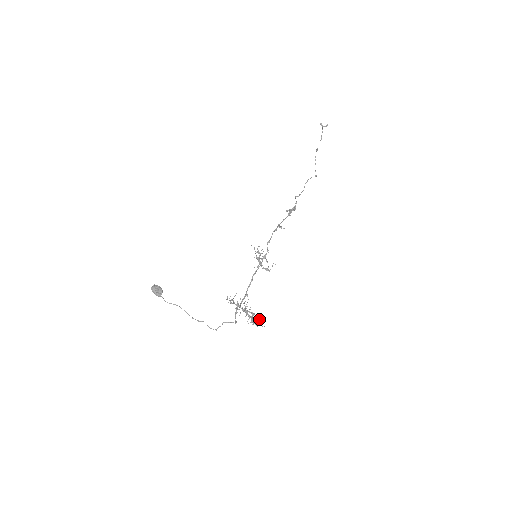
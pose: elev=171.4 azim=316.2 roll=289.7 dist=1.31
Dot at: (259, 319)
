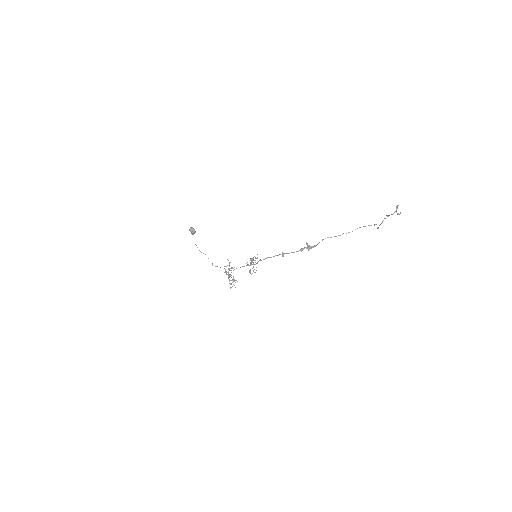
Dot at: occluded
